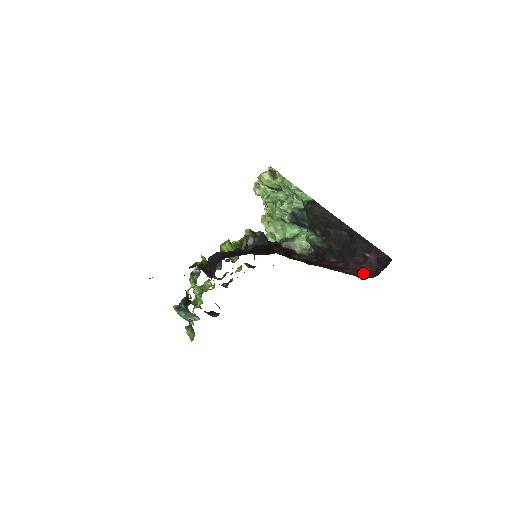
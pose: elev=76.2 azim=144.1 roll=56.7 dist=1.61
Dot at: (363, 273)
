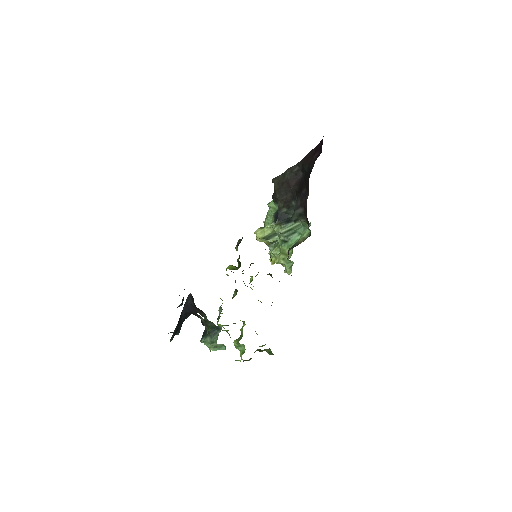
Dot at: occluded
